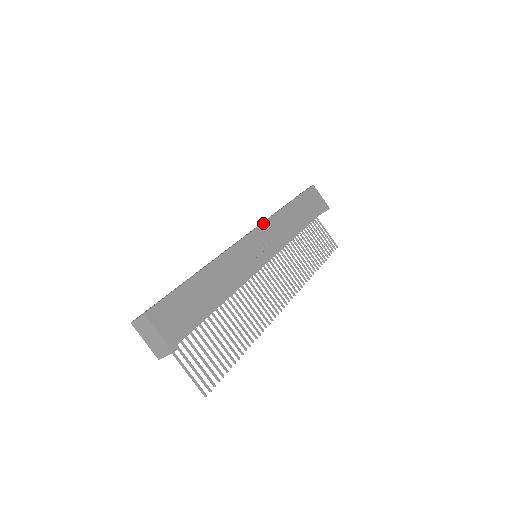
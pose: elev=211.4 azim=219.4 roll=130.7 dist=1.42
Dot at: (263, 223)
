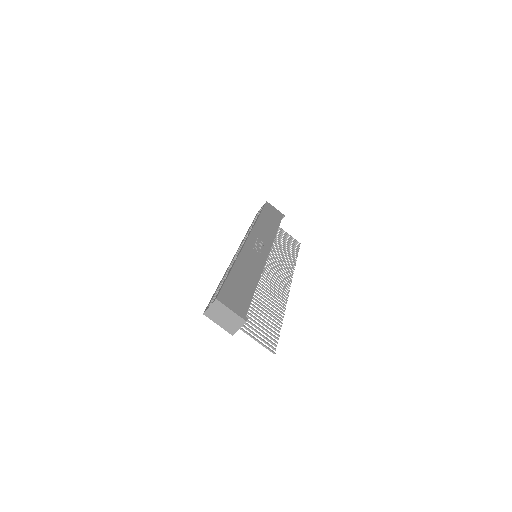
Dot at: (251, 231)
